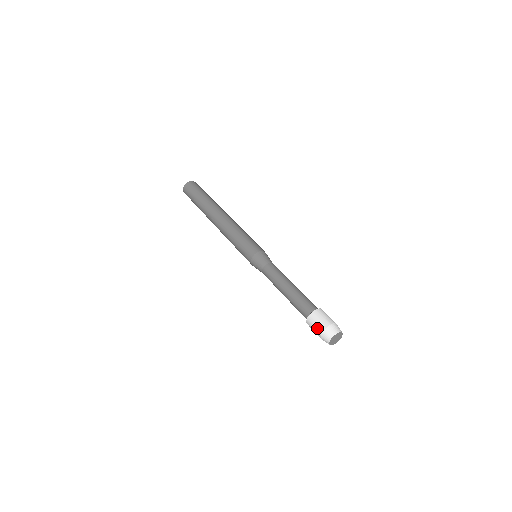
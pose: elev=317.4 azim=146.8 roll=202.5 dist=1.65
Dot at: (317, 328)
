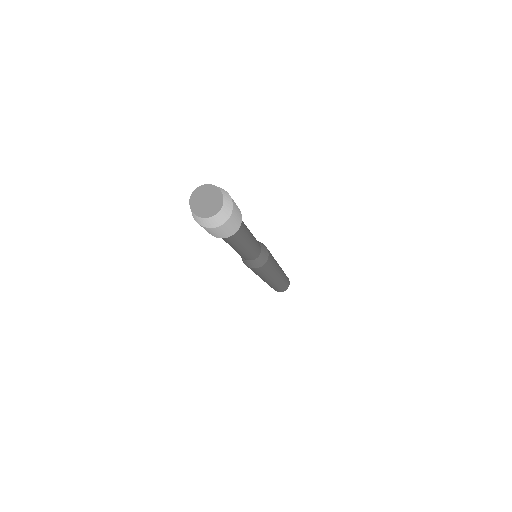
Dot at: occluded
